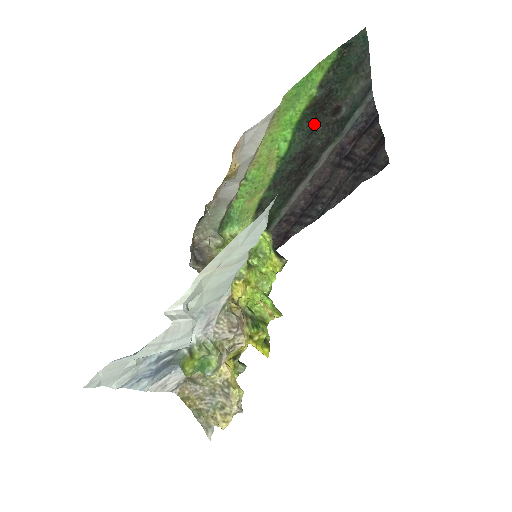
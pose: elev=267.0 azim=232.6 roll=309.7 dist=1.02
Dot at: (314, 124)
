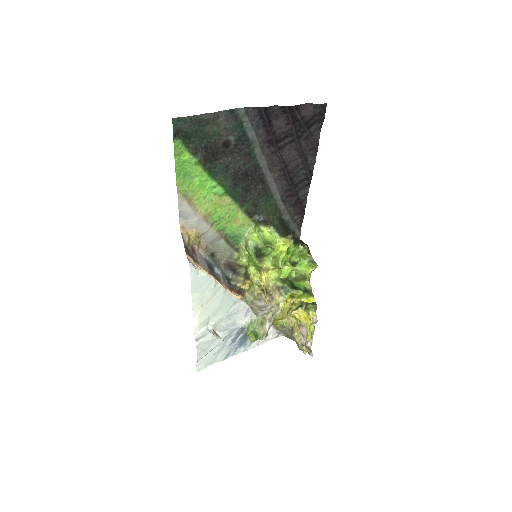
Dot at: (222, 162)
